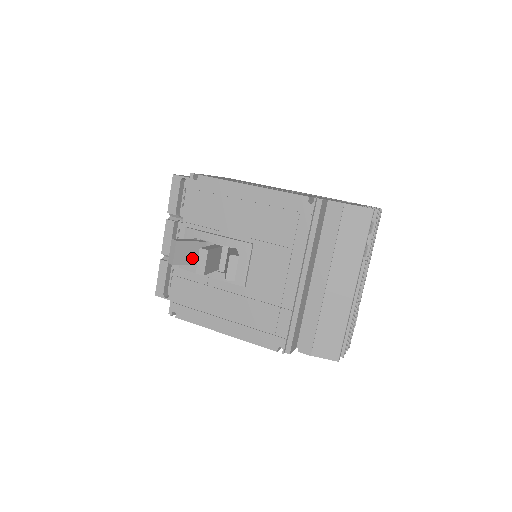
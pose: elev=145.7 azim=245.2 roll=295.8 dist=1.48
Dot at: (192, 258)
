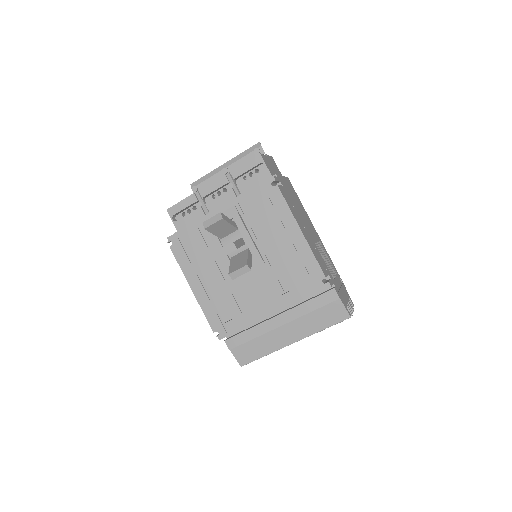
Dot at: (220, 232)
